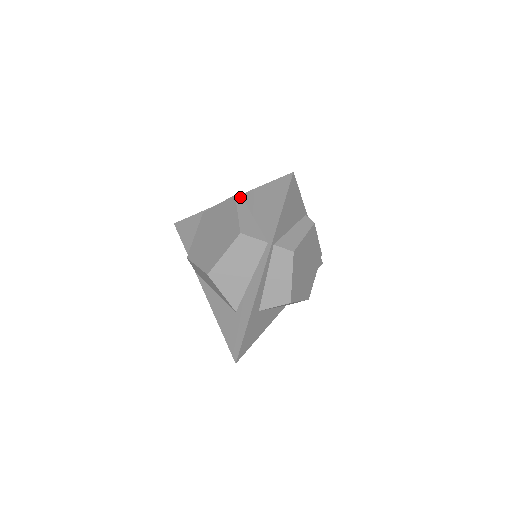
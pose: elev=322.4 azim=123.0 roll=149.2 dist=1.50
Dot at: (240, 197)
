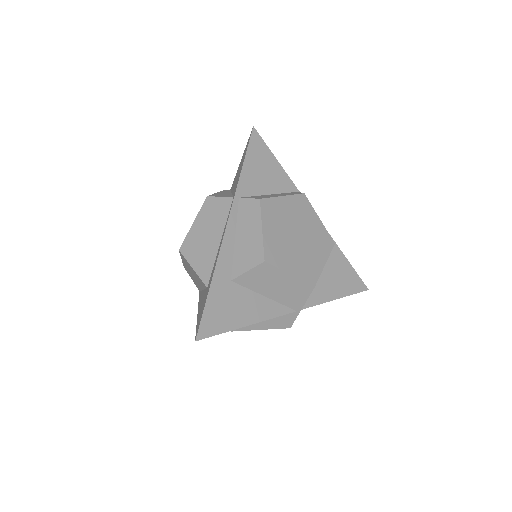
Dot at: (228, 190)
